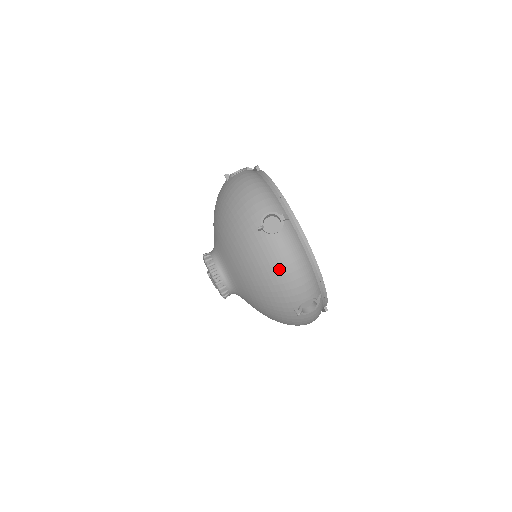
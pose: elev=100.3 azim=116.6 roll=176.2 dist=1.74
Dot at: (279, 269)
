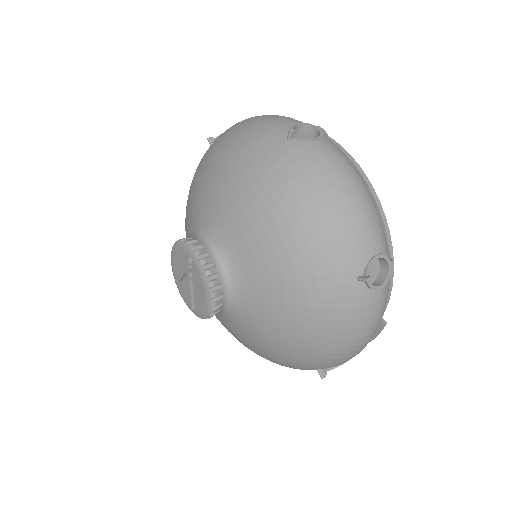
Dot at: (330, 189)
